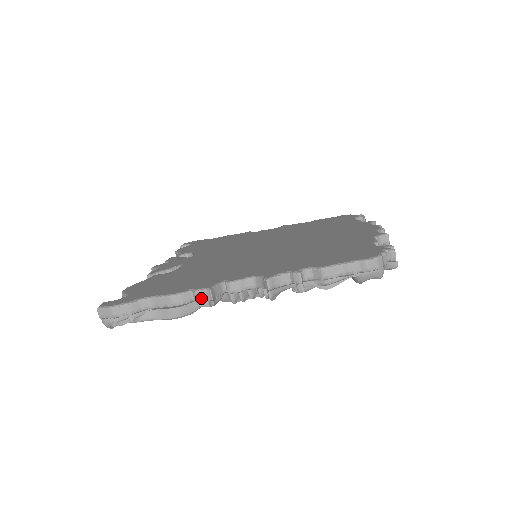
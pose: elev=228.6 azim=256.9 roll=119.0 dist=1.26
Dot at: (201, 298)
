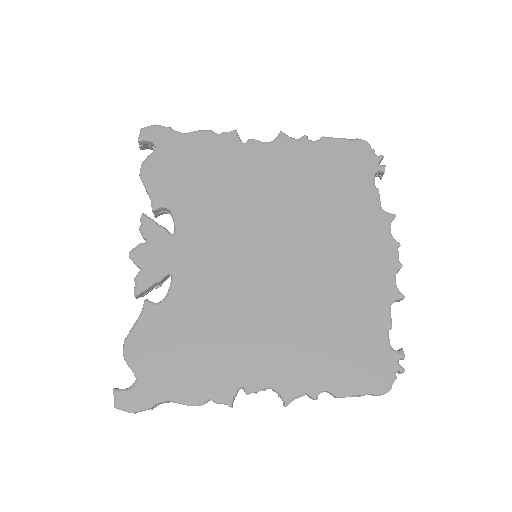
Dot at: occluded
